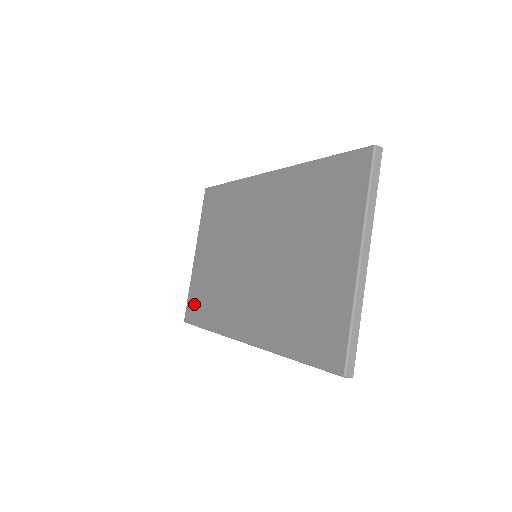
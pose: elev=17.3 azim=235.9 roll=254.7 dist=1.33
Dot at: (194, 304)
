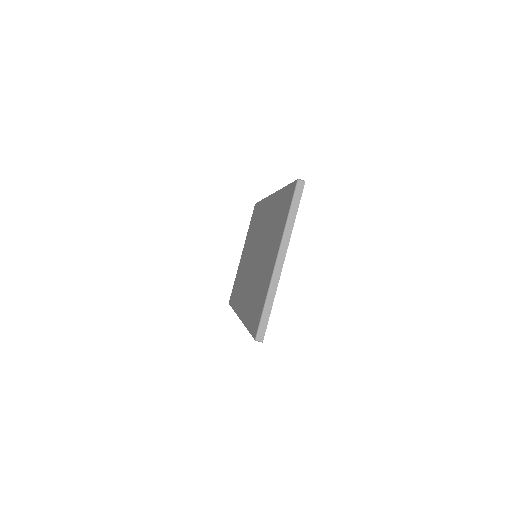
Dot at: (233, 290)
